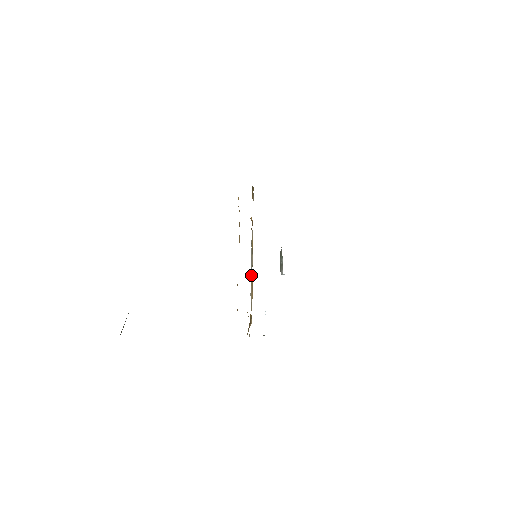
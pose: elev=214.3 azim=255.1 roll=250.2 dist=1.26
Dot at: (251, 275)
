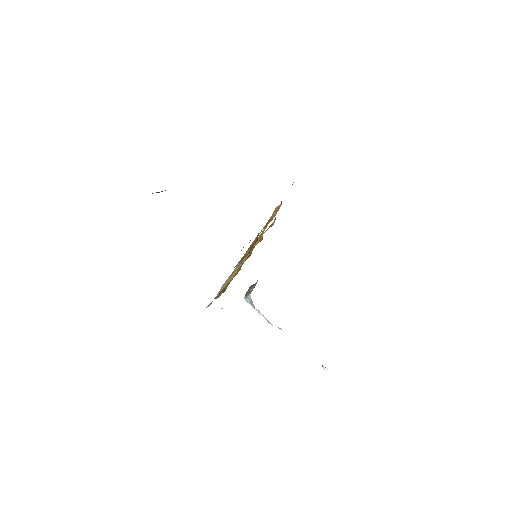
Dot at: (235, 272)
